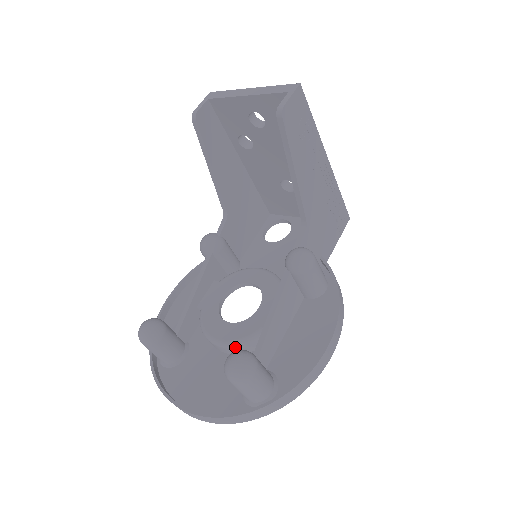
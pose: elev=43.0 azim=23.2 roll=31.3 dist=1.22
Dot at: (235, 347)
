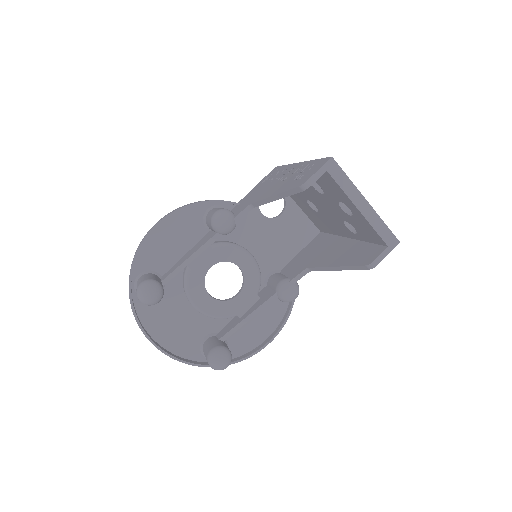
Dot at: occluded
